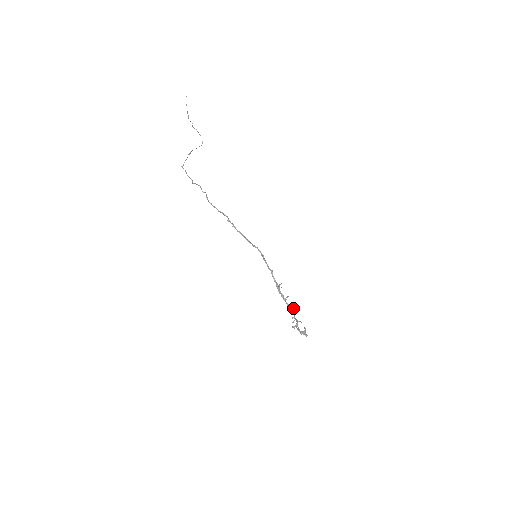
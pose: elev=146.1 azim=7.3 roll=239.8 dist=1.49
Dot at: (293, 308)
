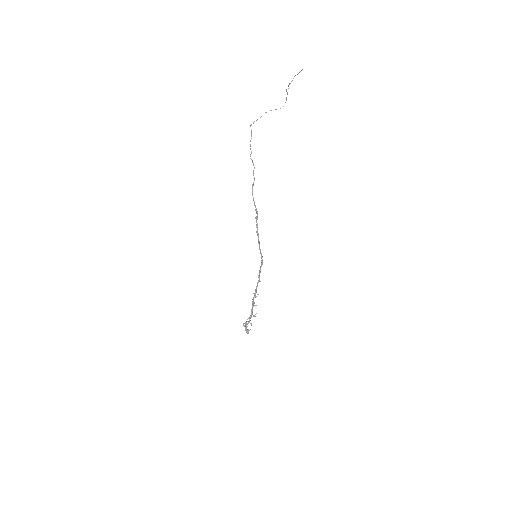
Dot at: (254, 315)
